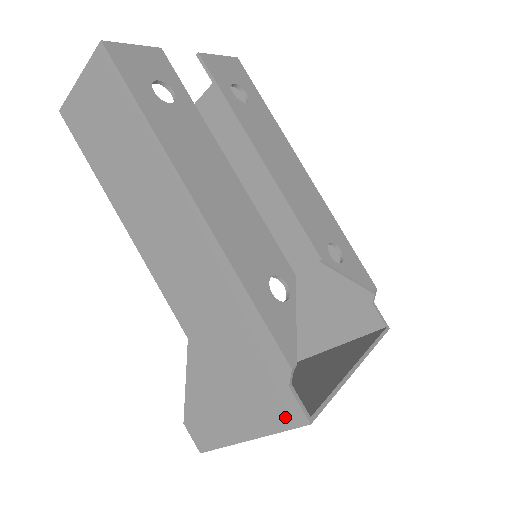
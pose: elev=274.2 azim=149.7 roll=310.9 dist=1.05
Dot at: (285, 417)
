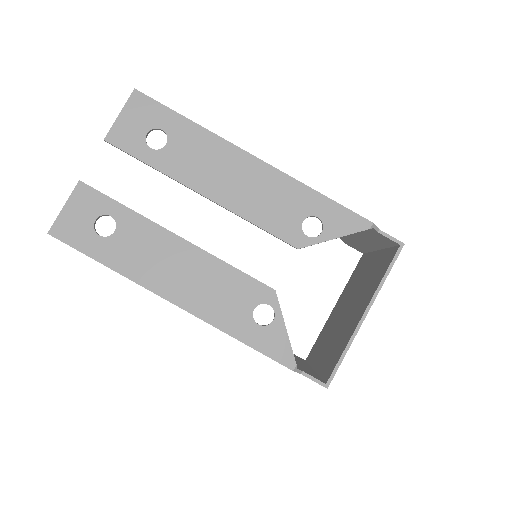
Dot at: occluded
